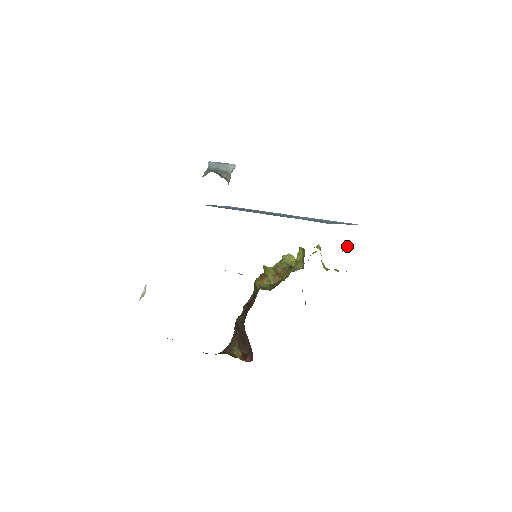
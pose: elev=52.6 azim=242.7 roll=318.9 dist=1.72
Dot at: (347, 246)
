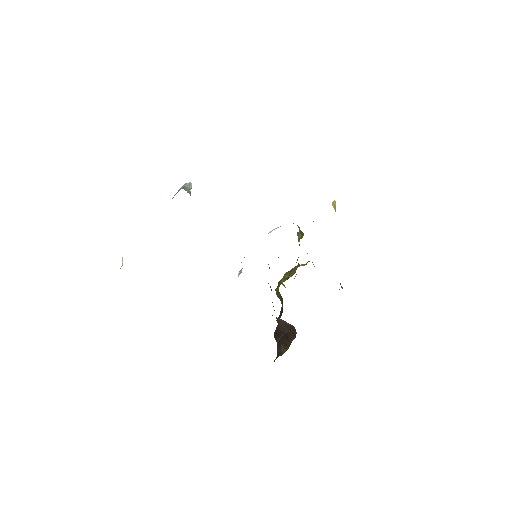
Dot at: (335, 202)
